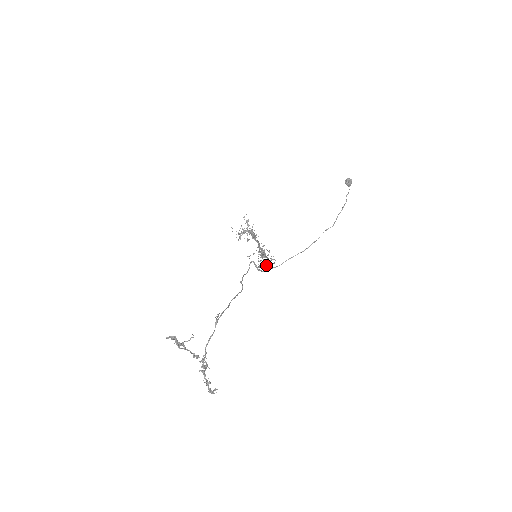
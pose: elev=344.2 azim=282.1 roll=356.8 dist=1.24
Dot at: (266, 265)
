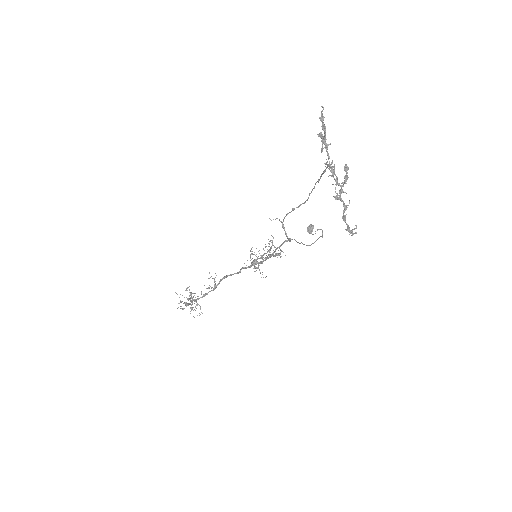
Dot at: (286, 240)
